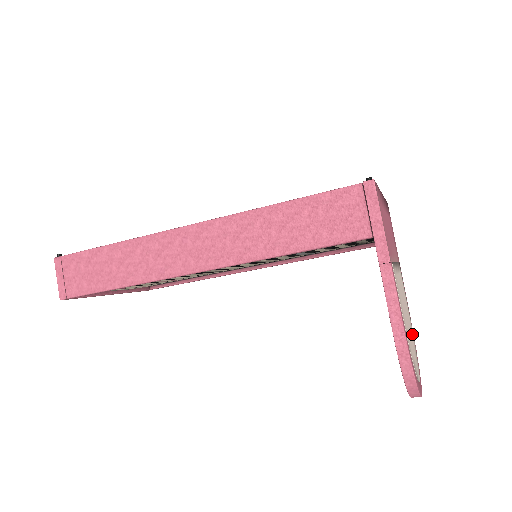
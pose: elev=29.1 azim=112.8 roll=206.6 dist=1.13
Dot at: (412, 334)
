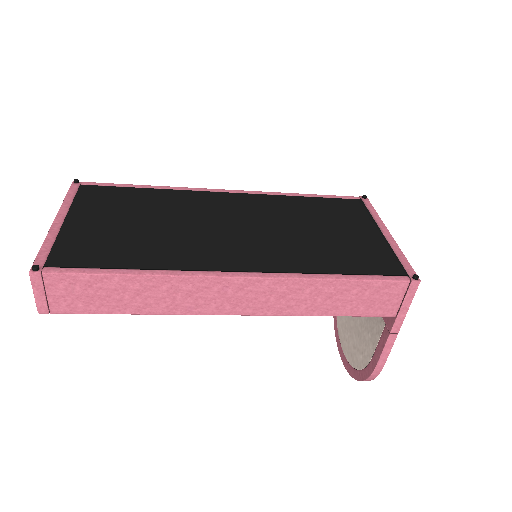
Dot at: occluded
